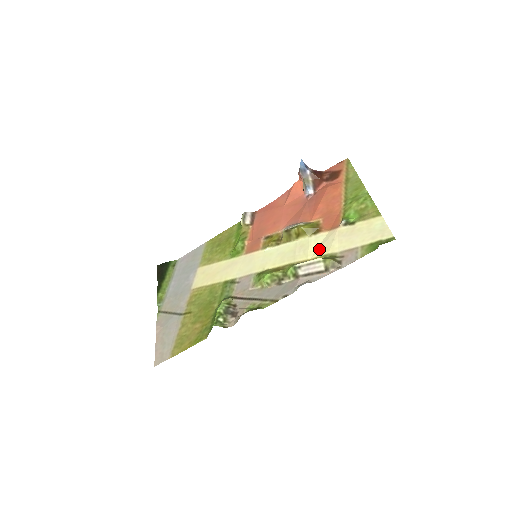
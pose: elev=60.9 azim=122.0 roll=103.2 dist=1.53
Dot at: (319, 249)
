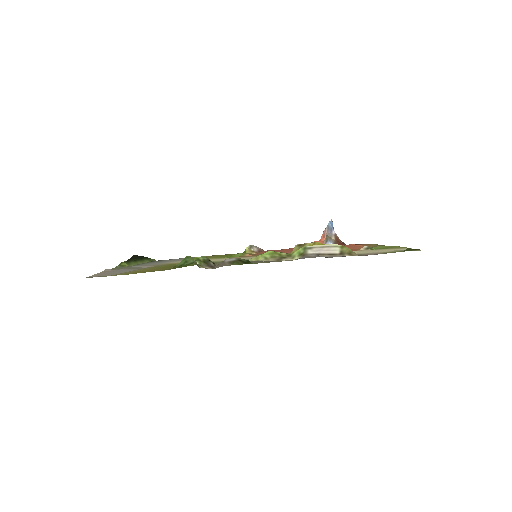
Dot at: occluded
